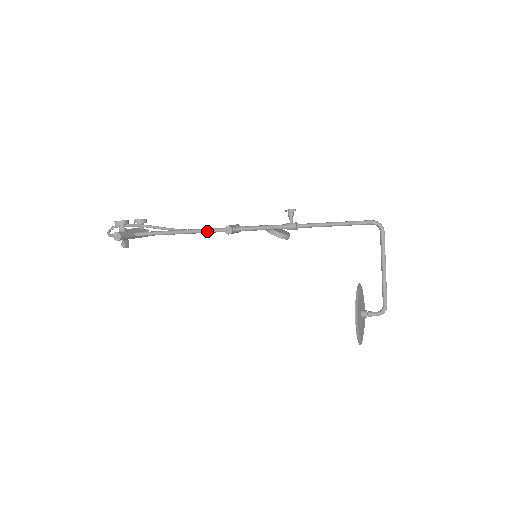
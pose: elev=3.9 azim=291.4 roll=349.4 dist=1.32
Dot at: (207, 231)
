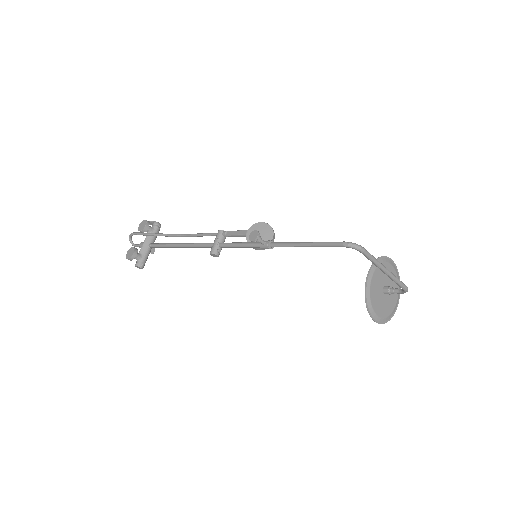
Dot at: occluded
